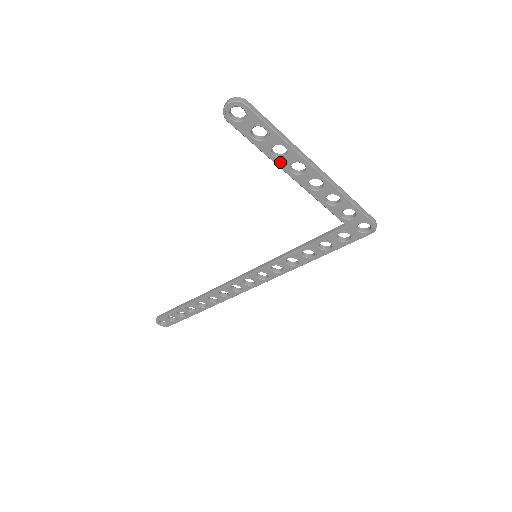
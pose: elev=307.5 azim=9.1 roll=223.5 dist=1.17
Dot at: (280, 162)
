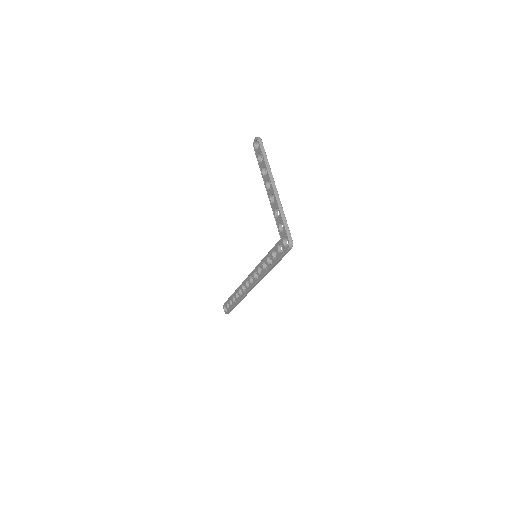
Dot at: (264, 179)
